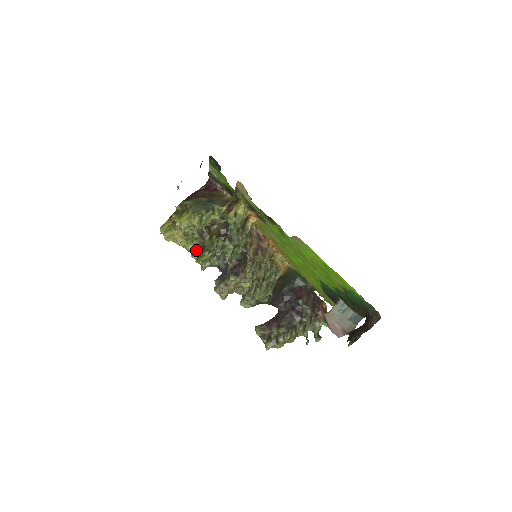
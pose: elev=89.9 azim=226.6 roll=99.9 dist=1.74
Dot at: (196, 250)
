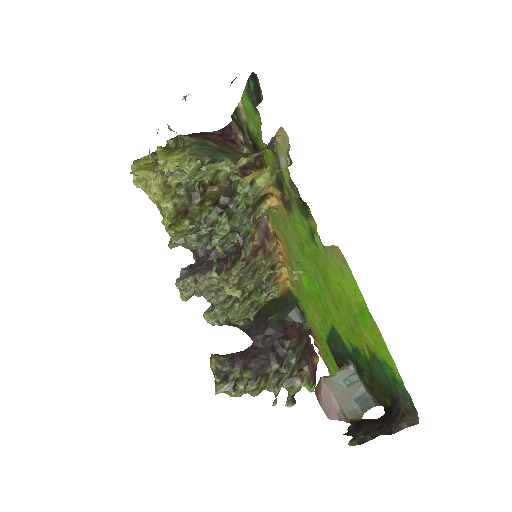
Dot at: (173, 212)
